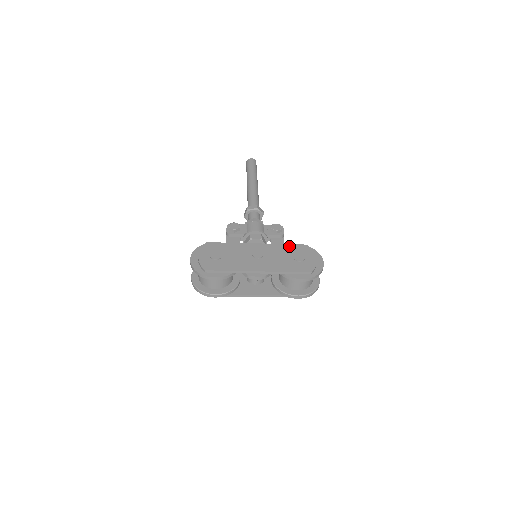
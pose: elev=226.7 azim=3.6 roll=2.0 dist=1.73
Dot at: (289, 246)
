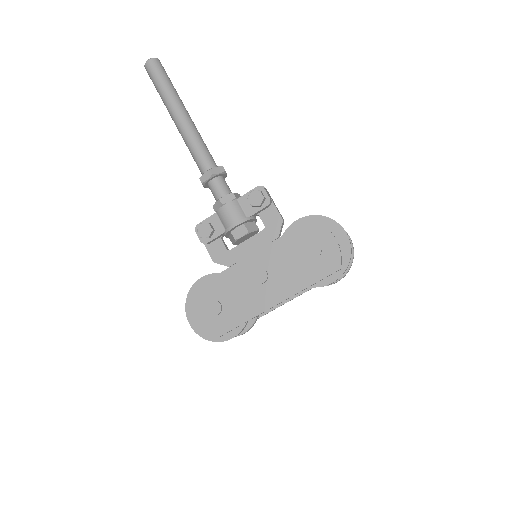
Dot at: (290, 236)
